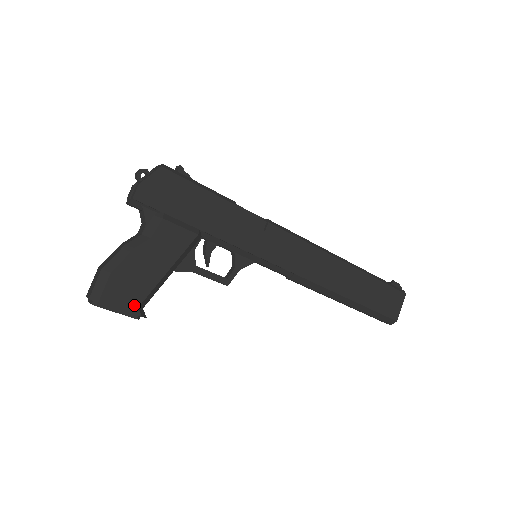
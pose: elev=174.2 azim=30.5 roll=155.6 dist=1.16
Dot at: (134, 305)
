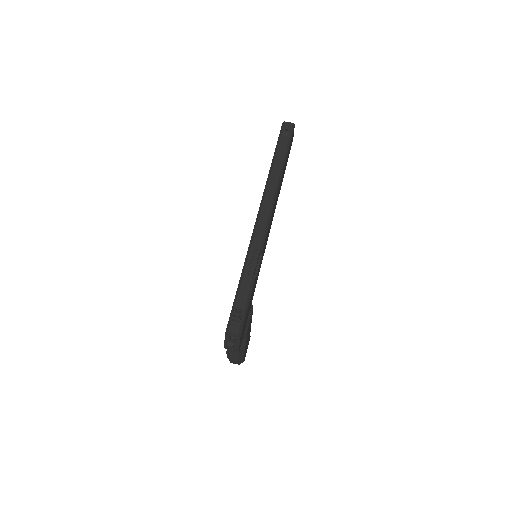
Dot at: occluded
